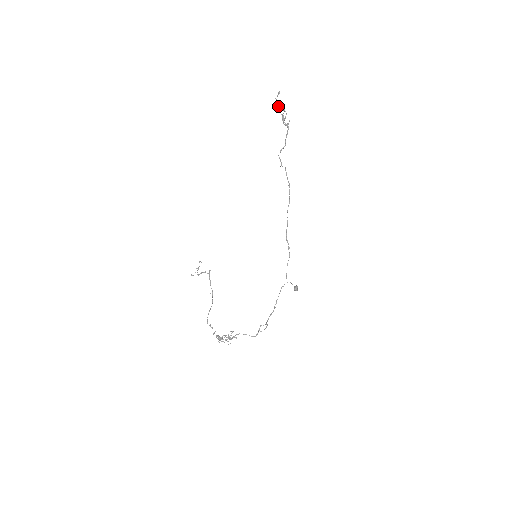
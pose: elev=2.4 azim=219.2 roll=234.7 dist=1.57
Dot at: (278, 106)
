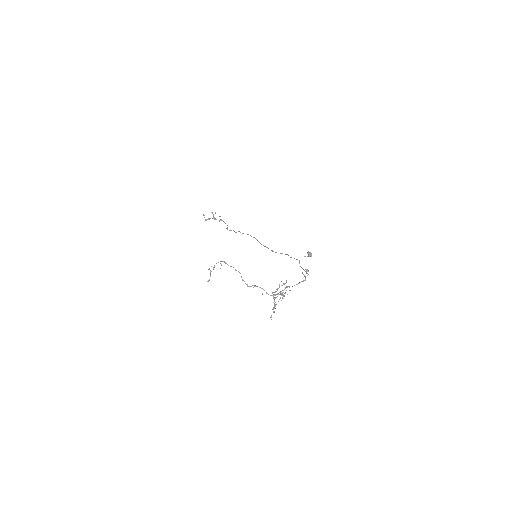
Dot at: (208, 219)
